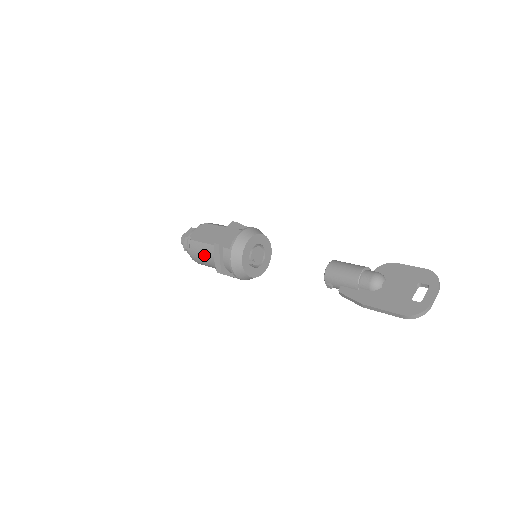
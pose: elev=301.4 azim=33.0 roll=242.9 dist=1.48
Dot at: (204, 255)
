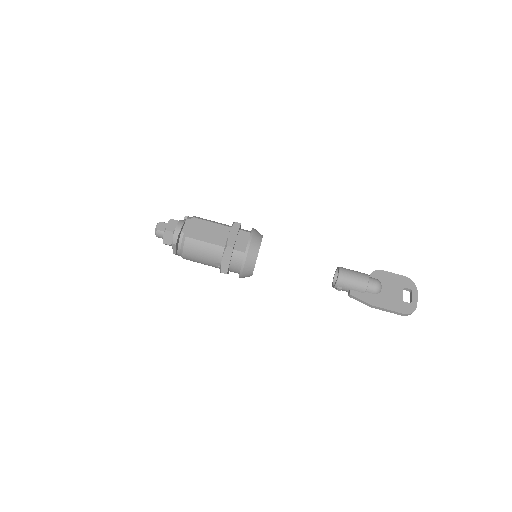
Dot at: (204, 254)
